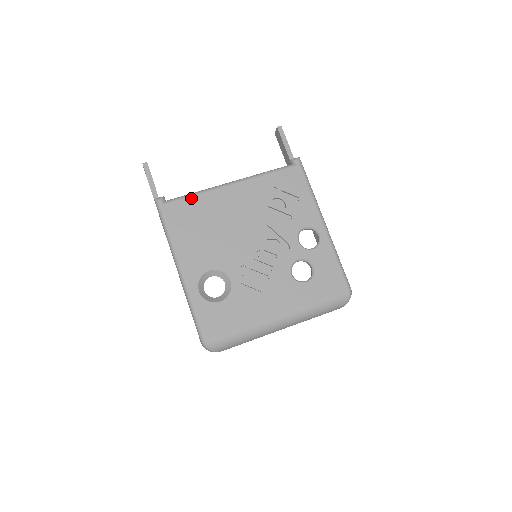
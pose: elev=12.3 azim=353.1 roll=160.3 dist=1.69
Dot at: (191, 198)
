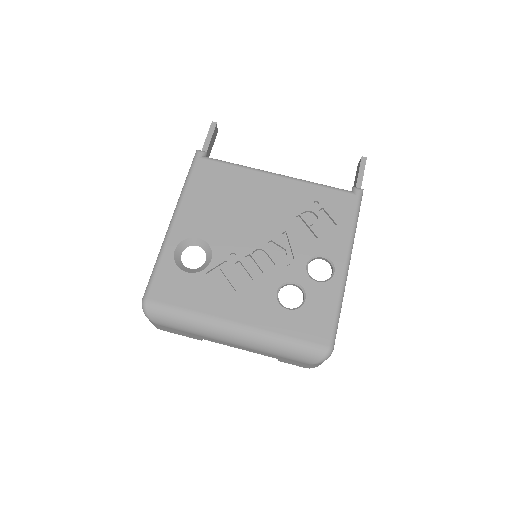
Dot at: (229, 166)
